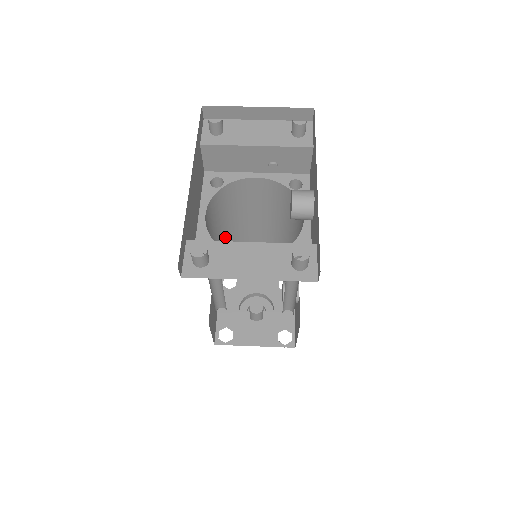
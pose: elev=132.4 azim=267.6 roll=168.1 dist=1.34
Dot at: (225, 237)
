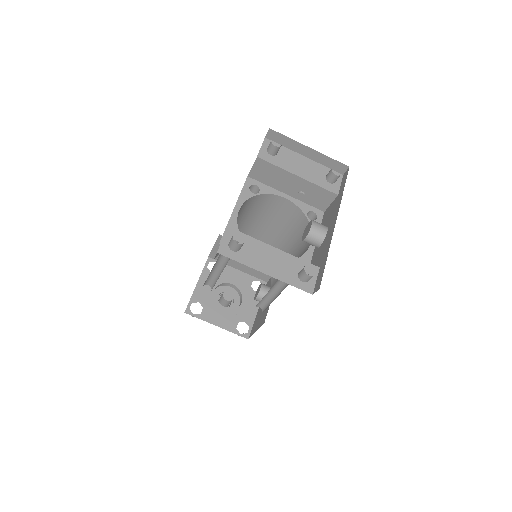
Dot at: occluded
